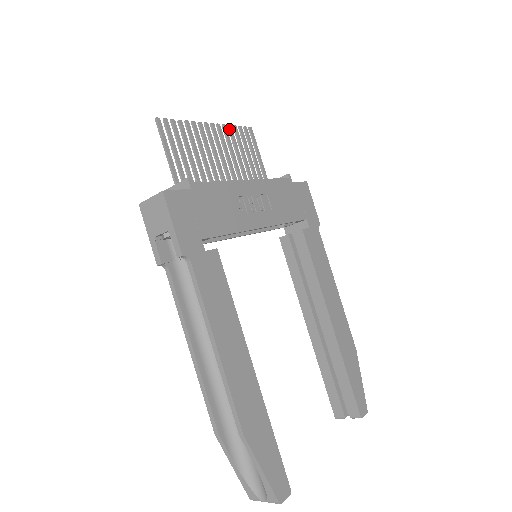
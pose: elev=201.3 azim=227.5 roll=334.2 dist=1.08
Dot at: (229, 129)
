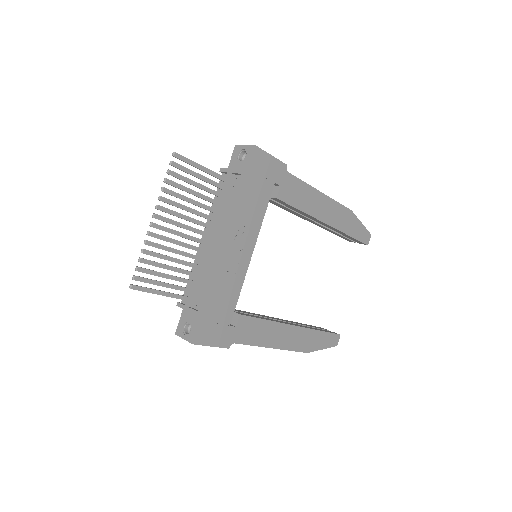
Dot at: occluded
